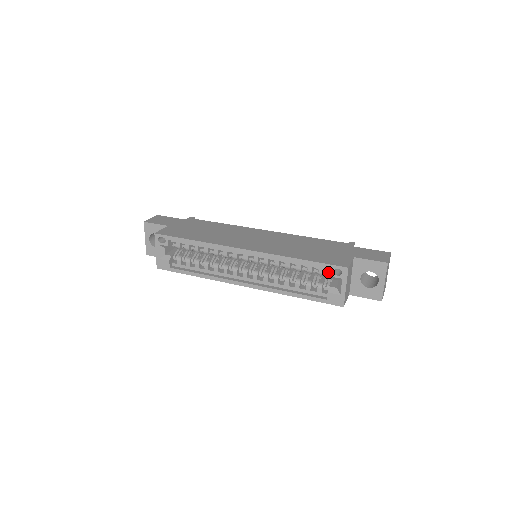
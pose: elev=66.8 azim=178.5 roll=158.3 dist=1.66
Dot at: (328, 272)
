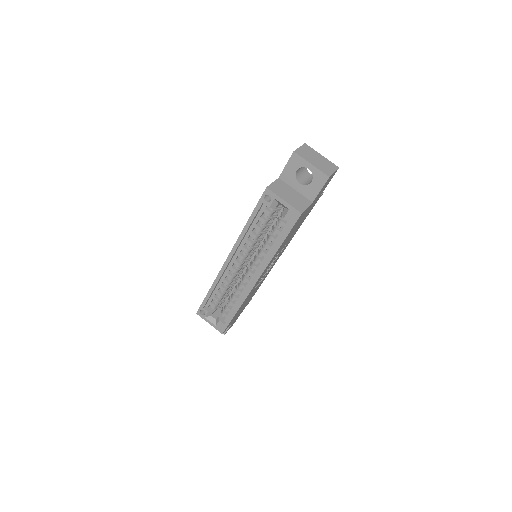
Dot at: occluded
